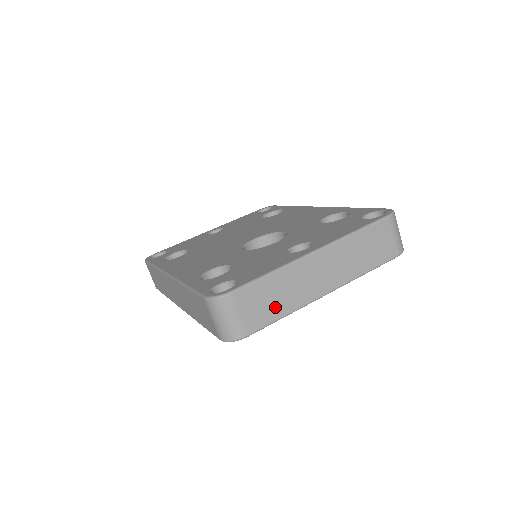
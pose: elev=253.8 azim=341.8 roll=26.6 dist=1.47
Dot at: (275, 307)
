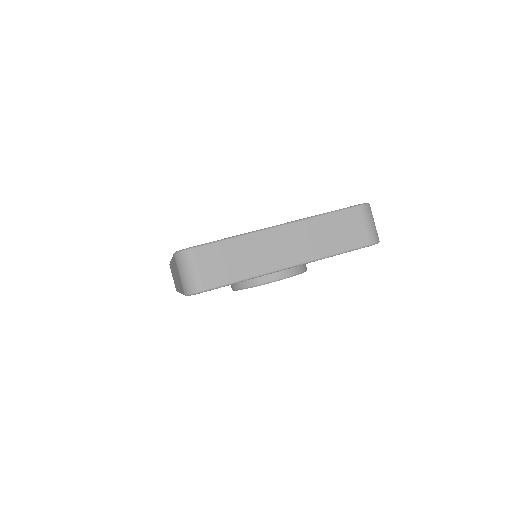
Dot at: (235, 269)
